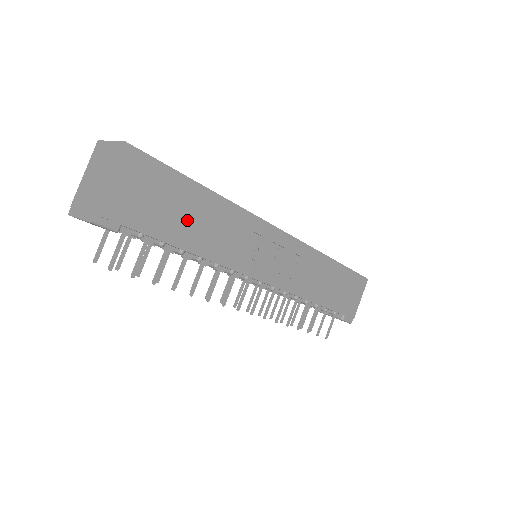
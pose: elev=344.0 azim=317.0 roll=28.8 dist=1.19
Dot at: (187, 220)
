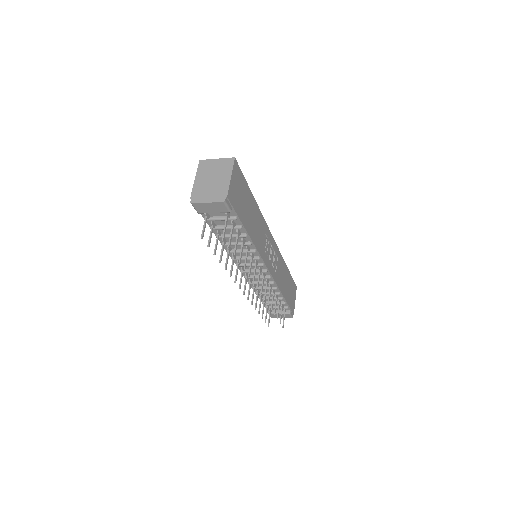
Dot at: (249, 215)
